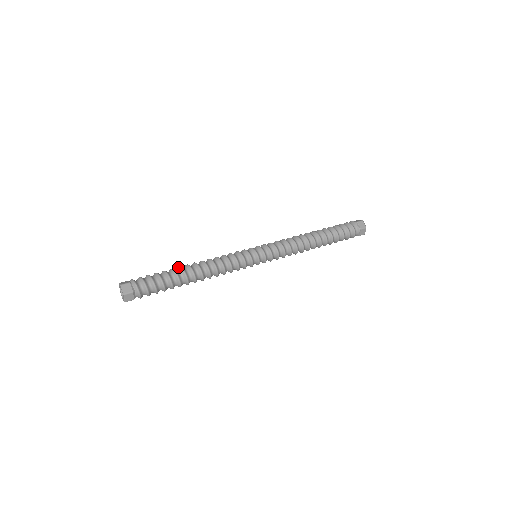
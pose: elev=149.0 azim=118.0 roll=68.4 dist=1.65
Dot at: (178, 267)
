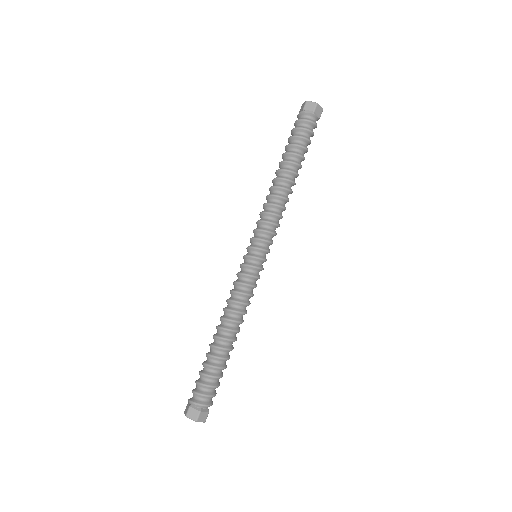
Dot at: occluded
